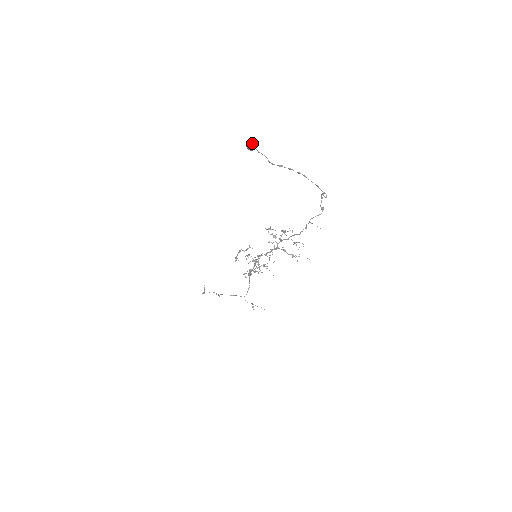
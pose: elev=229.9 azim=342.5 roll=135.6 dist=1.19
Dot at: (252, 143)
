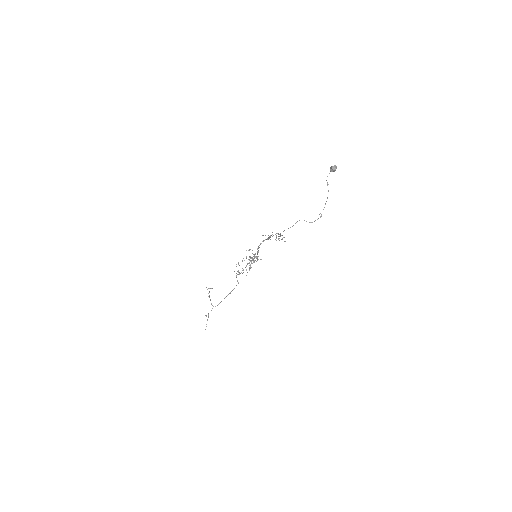
Dot at: (335, 165)
